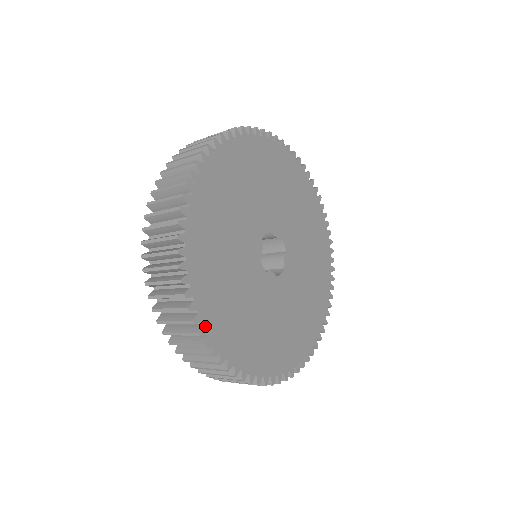
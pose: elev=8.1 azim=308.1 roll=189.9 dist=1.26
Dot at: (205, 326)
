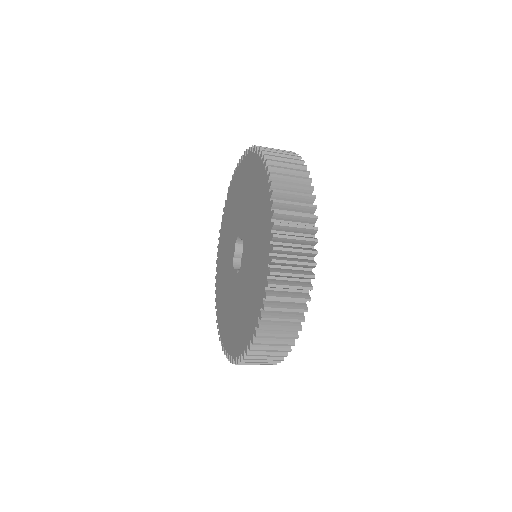
Dot at: occluded
